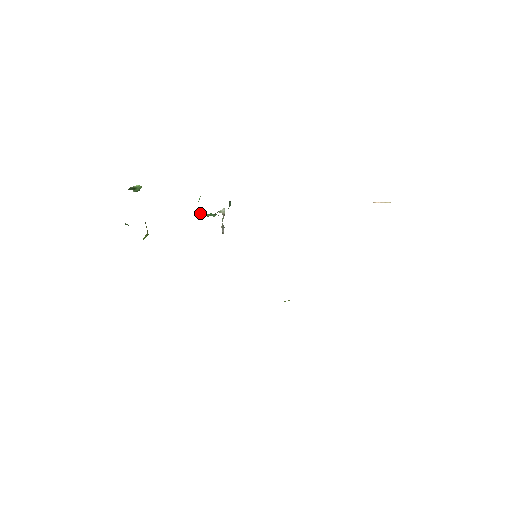
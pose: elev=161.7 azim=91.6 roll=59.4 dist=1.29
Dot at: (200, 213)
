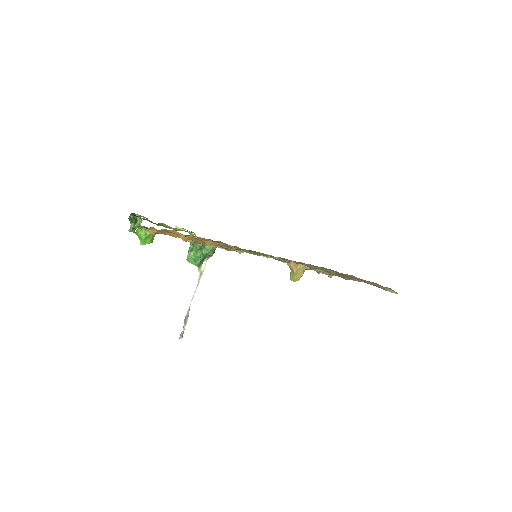
Dot at: (191, 250)
